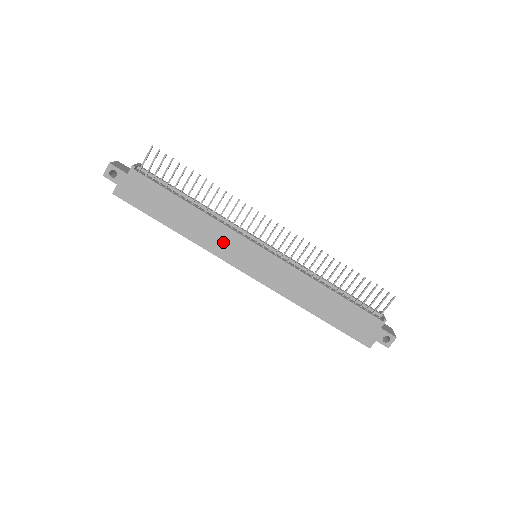
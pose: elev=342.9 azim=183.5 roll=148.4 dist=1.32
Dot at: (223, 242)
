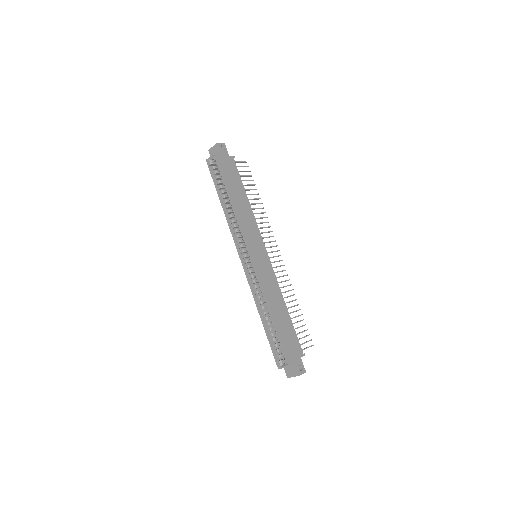
Dot at: (251, 229)
